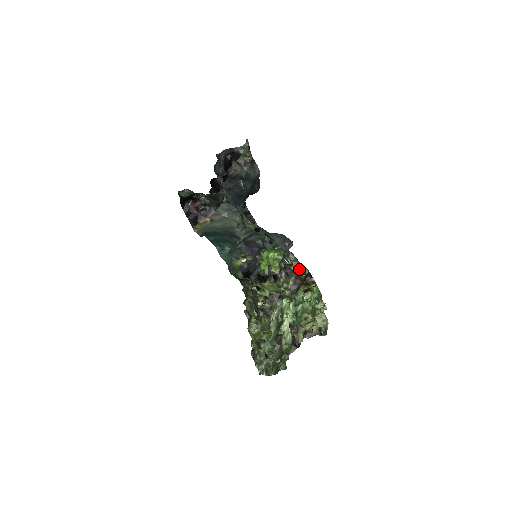
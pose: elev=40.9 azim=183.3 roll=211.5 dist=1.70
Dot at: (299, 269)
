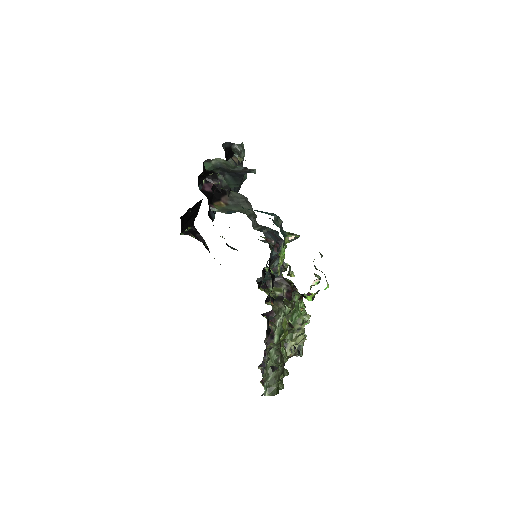
Dot at: occluded
